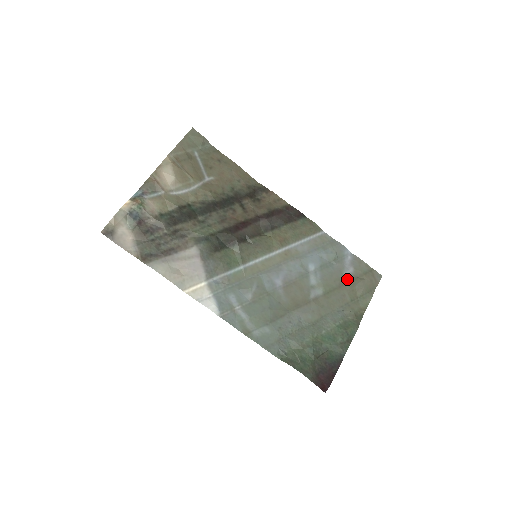
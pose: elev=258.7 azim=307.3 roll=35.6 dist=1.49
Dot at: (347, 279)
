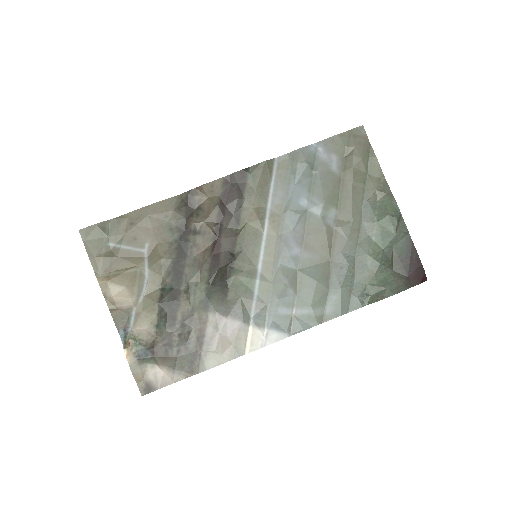
Dot at: (340, 170)
